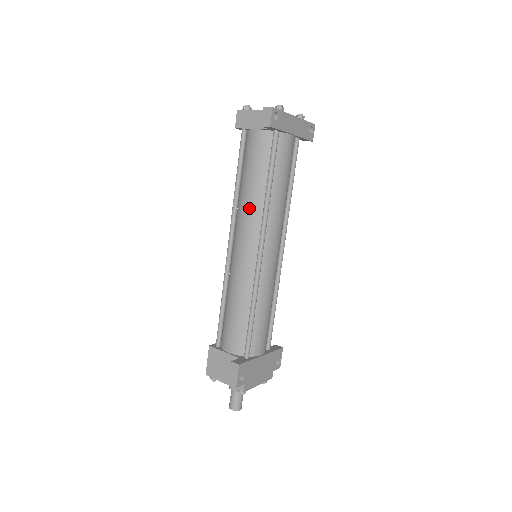
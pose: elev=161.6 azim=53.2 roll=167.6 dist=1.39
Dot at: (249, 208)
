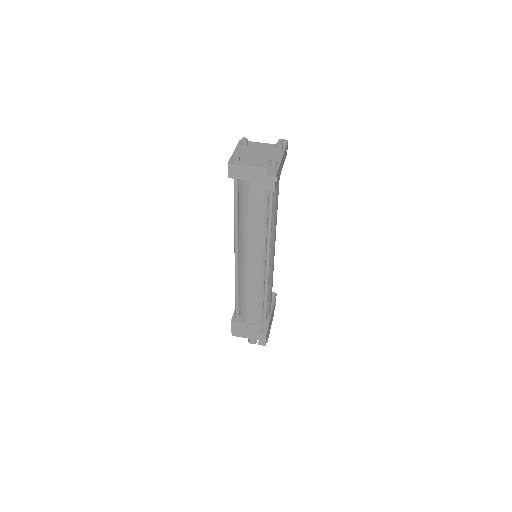
Dot at: (254, 237)
